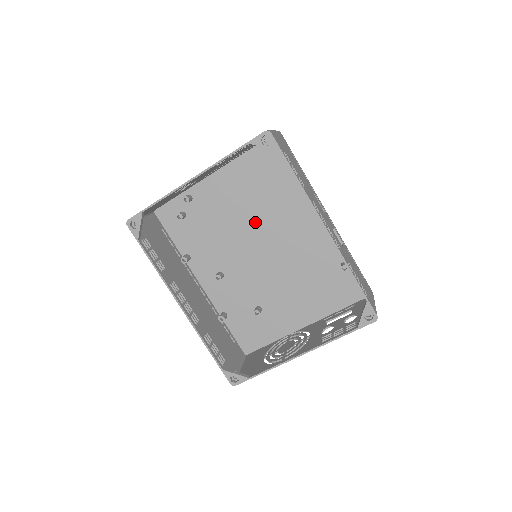
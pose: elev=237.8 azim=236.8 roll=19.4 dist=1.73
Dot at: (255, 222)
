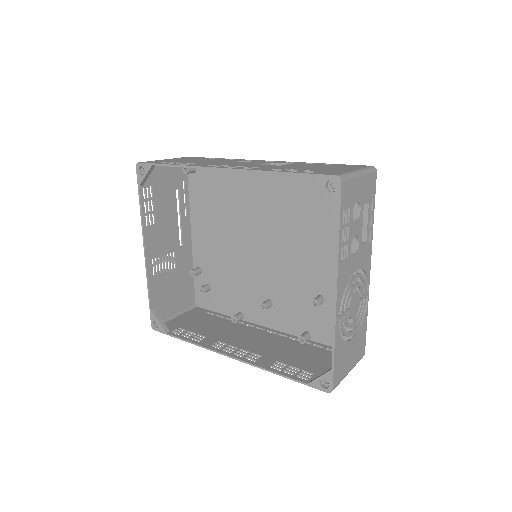
Dot at: (241, 233)
